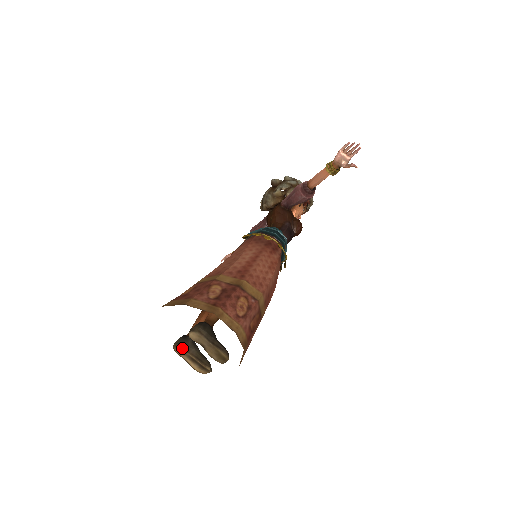
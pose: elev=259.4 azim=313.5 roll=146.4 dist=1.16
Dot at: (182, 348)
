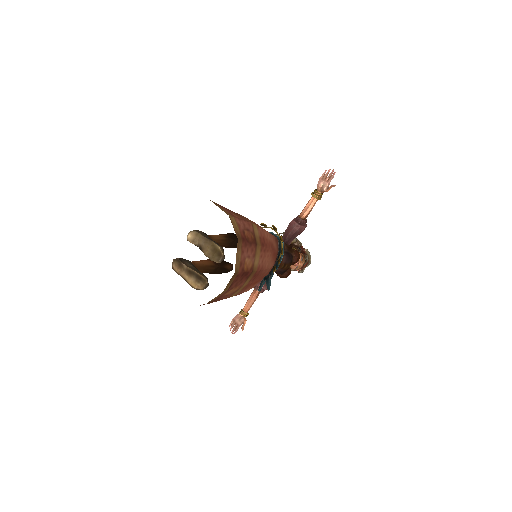
Dot at: (180, 261)
